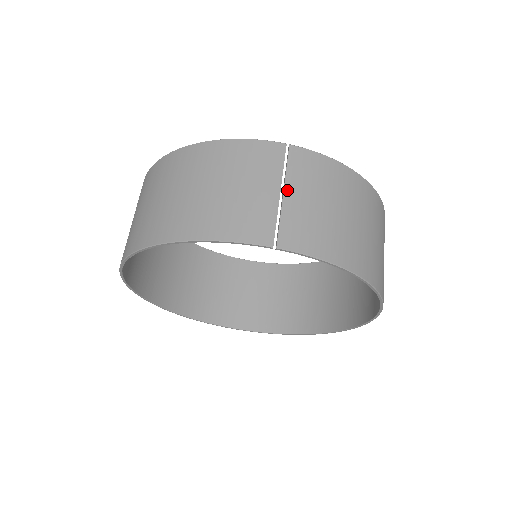
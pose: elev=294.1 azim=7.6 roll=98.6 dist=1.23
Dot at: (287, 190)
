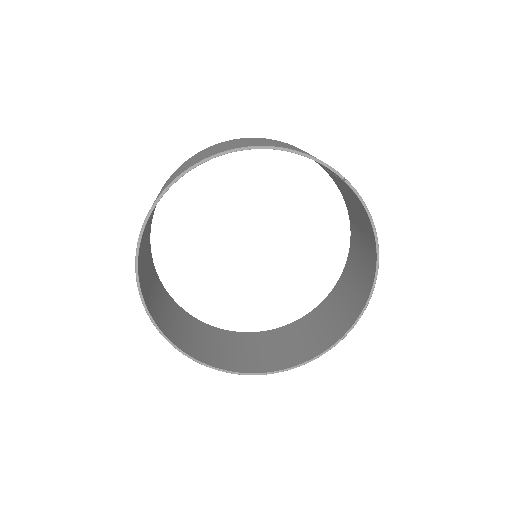
Dot at: occluded
